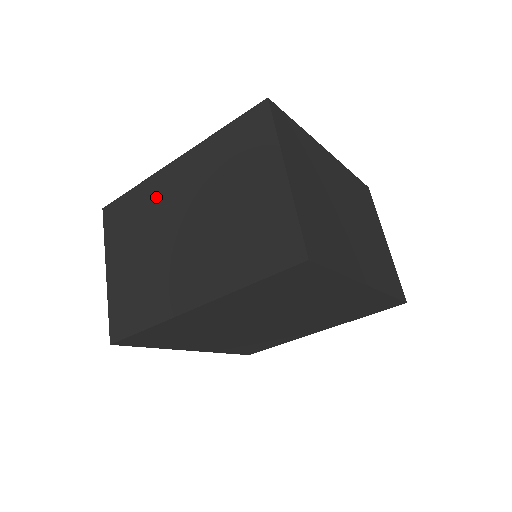
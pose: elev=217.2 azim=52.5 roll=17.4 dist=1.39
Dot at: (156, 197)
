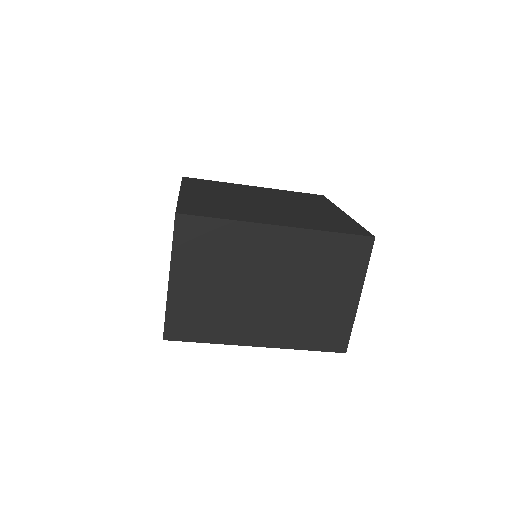
Dot at: occluded
